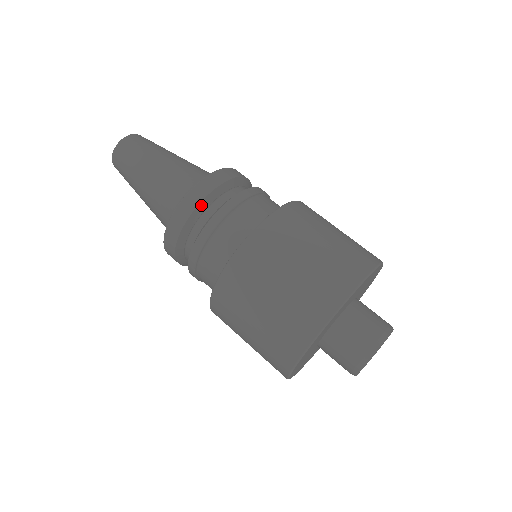
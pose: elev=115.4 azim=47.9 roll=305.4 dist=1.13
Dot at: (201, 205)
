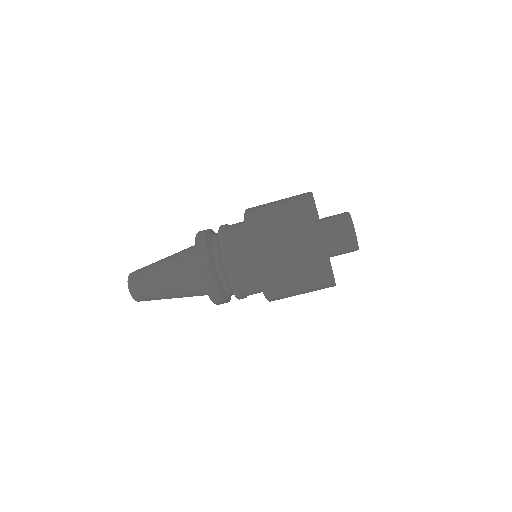
Dot at: (214, 276)
